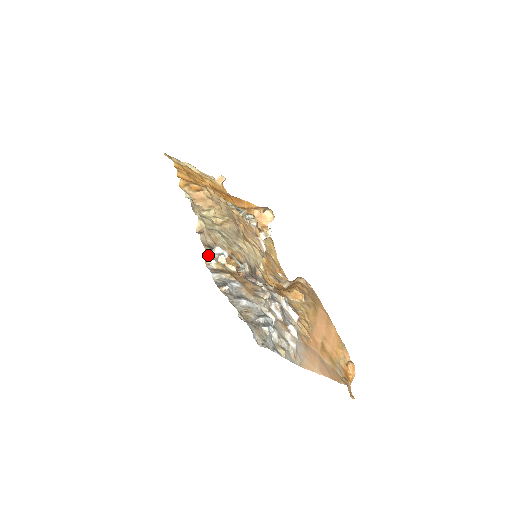
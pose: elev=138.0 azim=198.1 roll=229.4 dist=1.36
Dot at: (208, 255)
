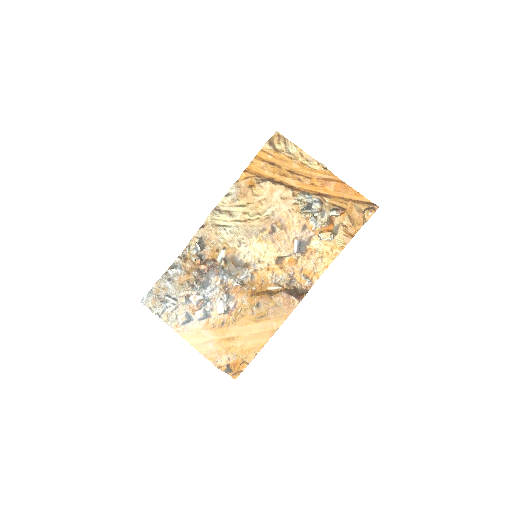
Dot at: (191, 244)
